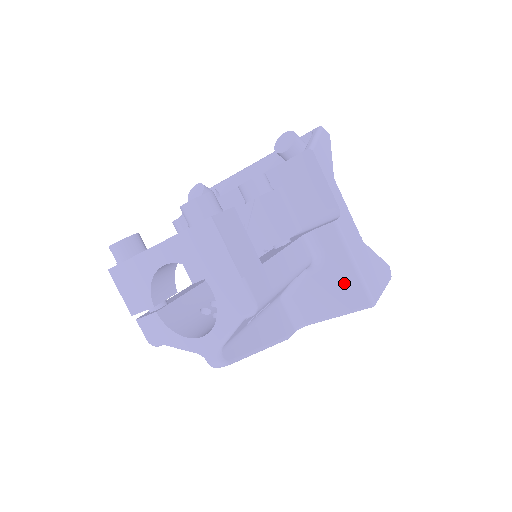
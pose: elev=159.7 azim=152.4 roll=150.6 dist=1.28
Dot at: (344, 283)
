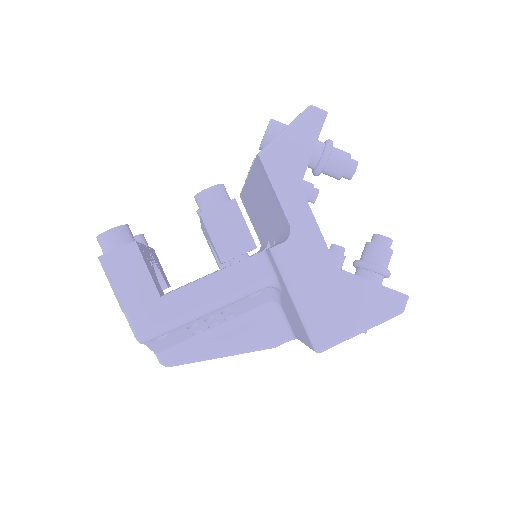
Dot at: (296, 316)
